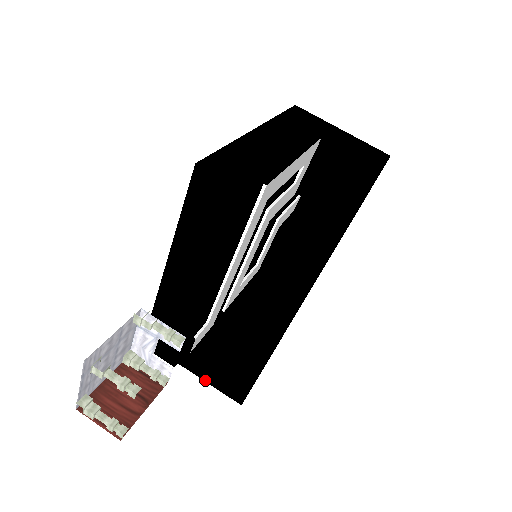
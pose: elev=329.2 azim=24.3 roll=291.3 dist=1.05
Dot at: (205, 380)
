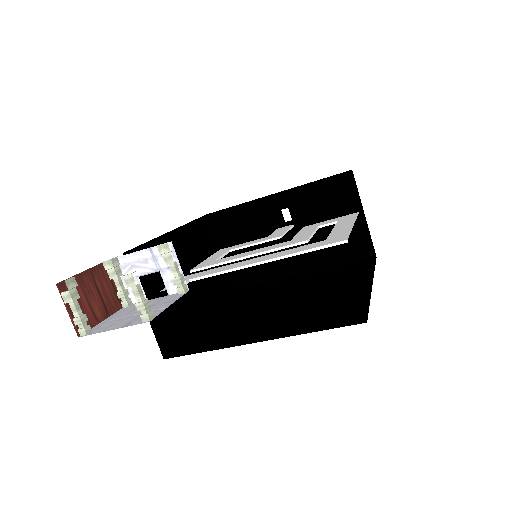
Dot at: (150, 321)
